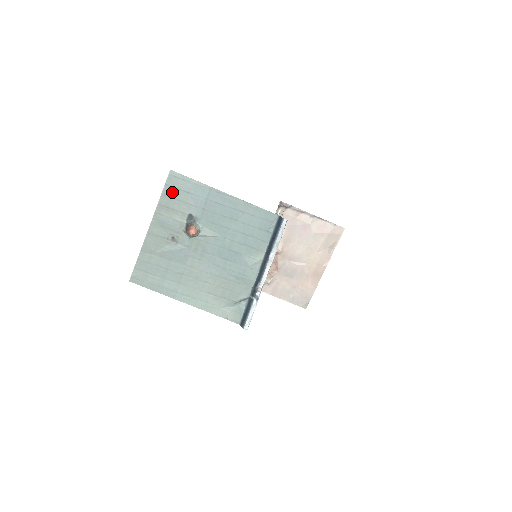
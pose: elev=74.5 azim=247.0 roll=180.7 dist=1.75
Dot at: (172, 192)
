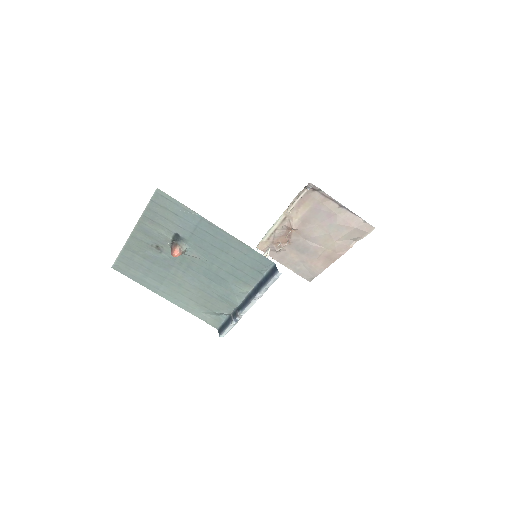
Dot at: (158, 209)
